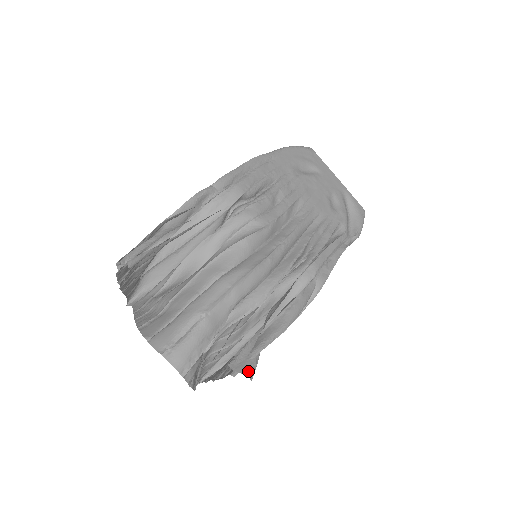
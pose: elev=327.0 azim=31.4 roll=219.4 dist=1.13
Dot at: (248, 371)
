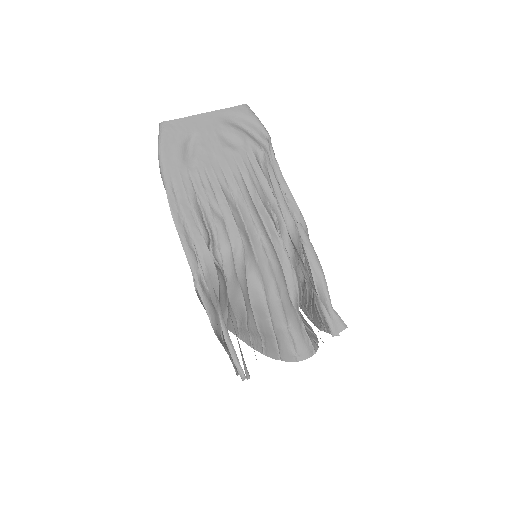
Dot at: (341, 326)
